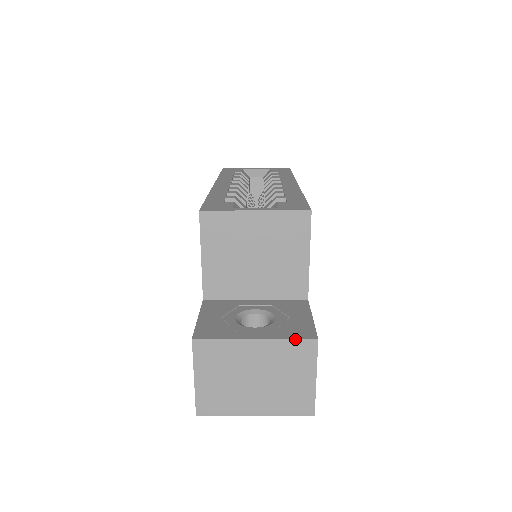
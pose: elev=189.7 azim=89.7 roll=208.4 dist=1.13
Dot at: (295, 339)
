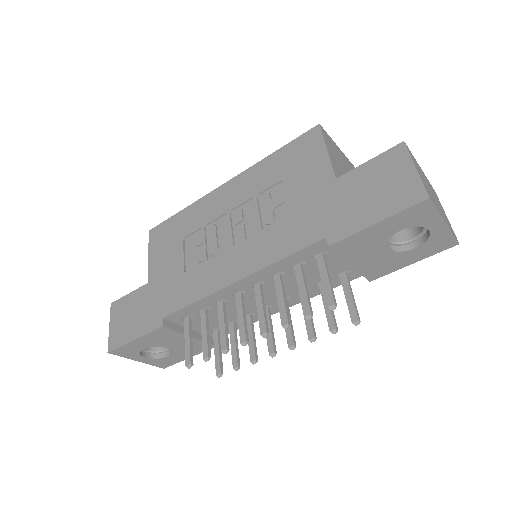
Dot at: occluded
